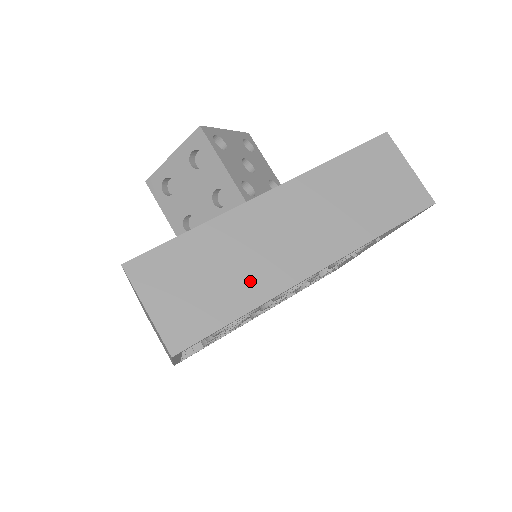
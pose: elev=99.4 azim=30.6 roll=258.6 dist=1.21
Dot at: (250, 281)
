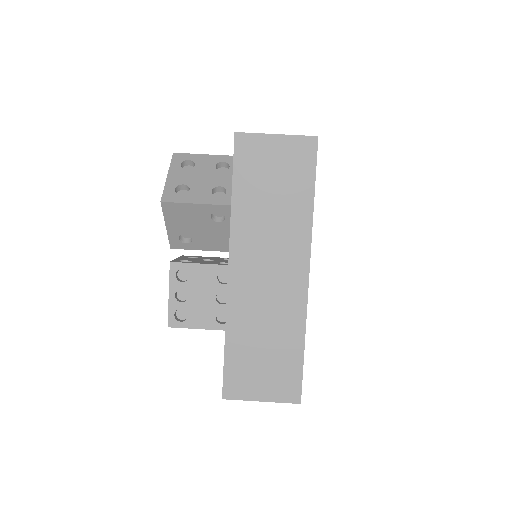
Dot at: occluded
